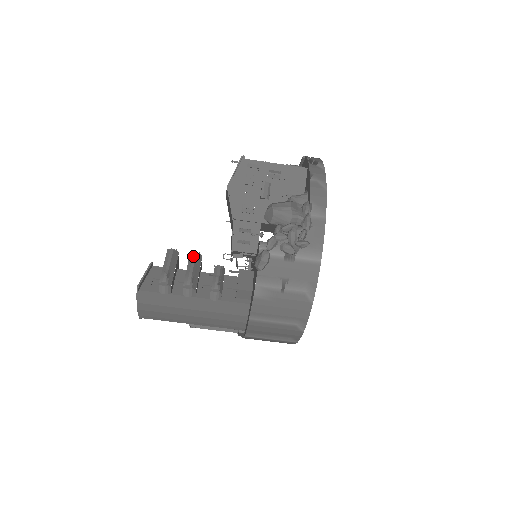
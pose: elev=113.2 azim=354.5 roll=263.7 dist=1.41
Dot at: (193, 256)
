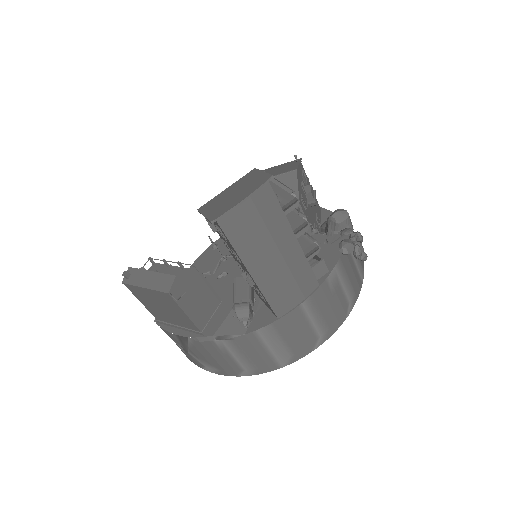
Dot at: occluded
